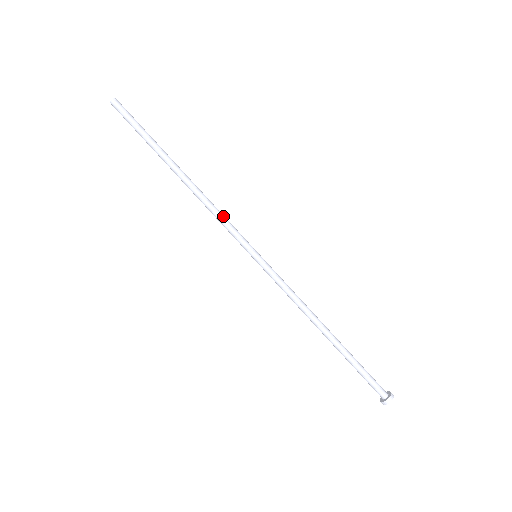
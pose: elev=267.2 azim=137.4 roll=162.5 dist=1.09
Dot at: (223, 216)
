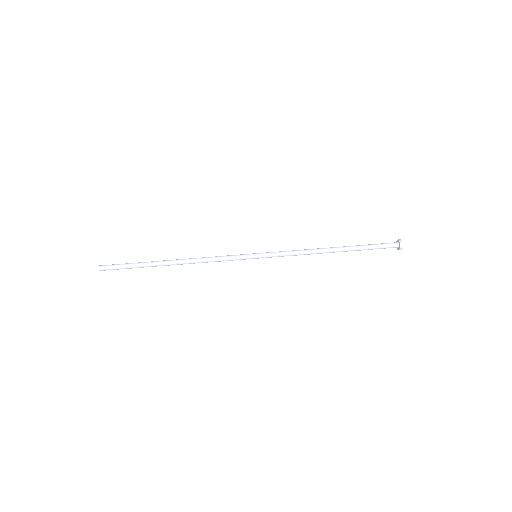
Dot at: (217, 256)
